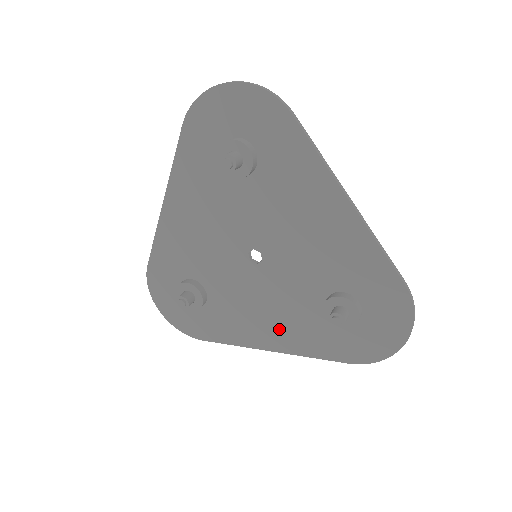
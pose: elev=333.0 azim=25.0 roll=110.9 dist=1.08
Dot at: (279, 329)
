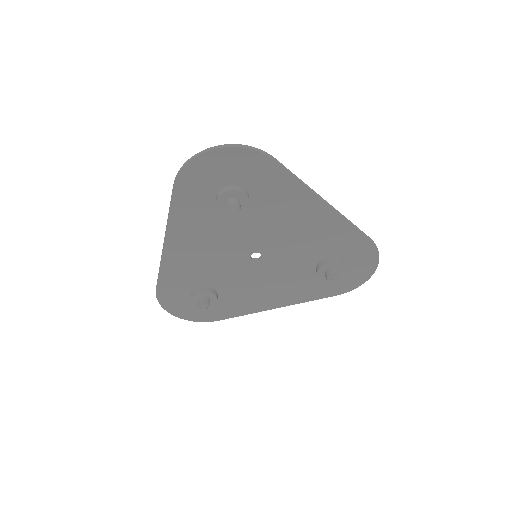
Dot at: (282, 294)
